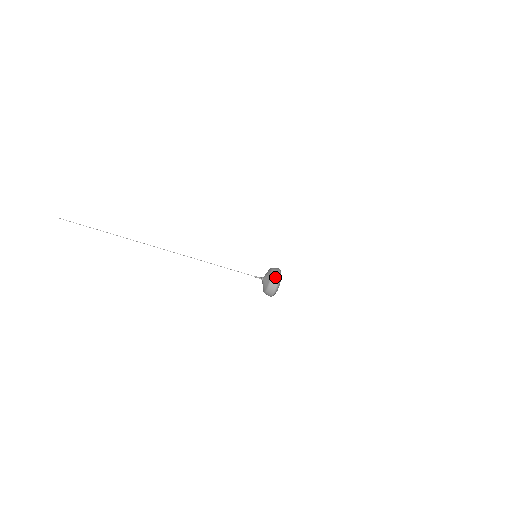
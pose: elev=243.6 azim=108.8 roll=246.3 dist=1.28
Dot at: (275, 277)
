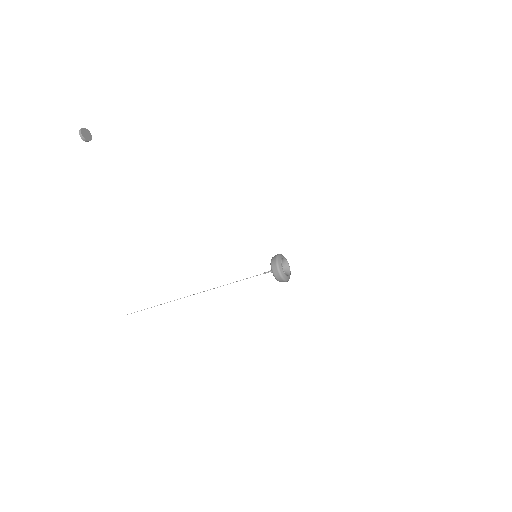
Dot at: (273, 263)
